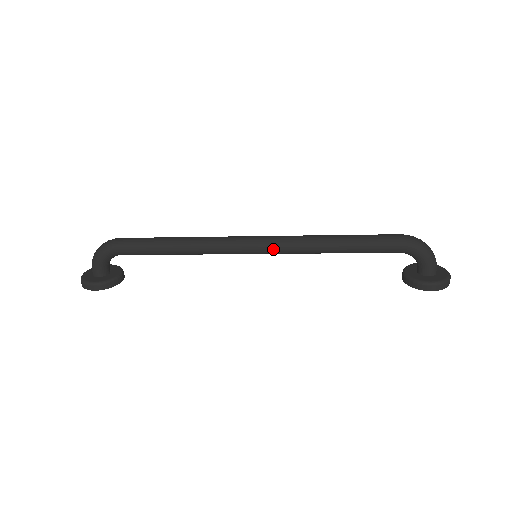
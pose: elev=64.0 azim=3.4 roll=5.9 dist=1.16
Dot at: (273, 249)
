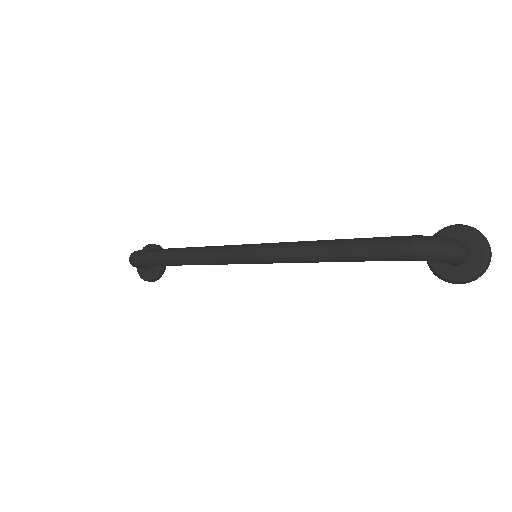
Dot at: (265, 263)
